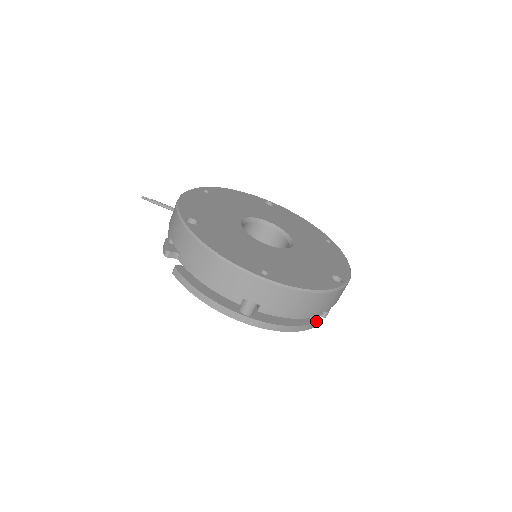
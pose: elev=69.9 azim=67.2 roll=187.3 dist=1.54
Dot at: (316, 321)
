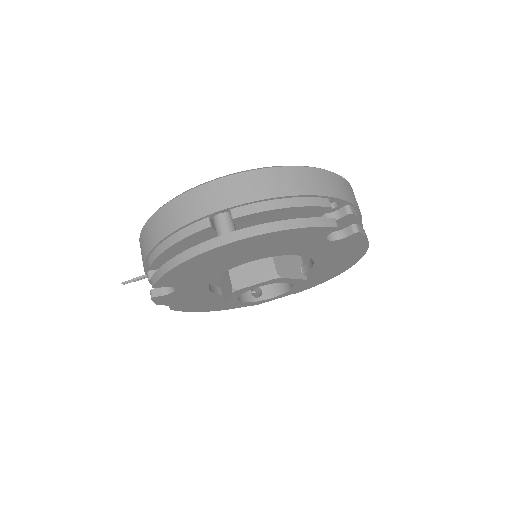
Dot at: (331, 219)
